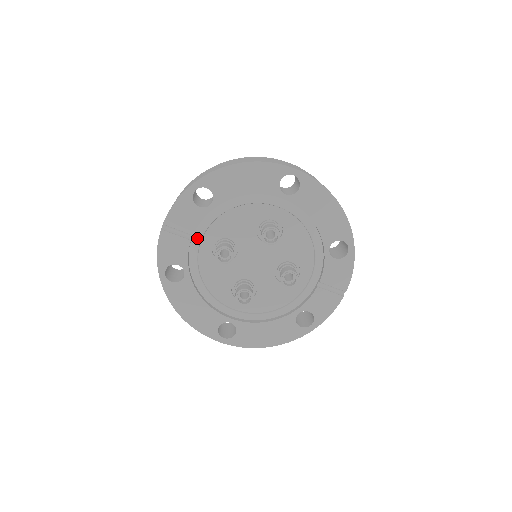
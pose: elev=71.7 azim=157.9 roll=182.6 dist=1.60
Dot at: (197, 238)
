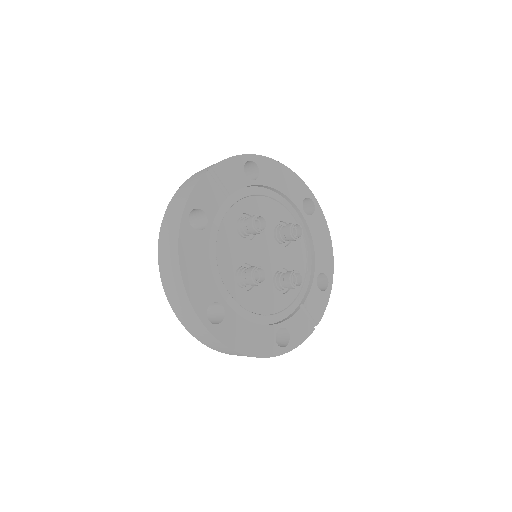
Dot at: (230, 201)
